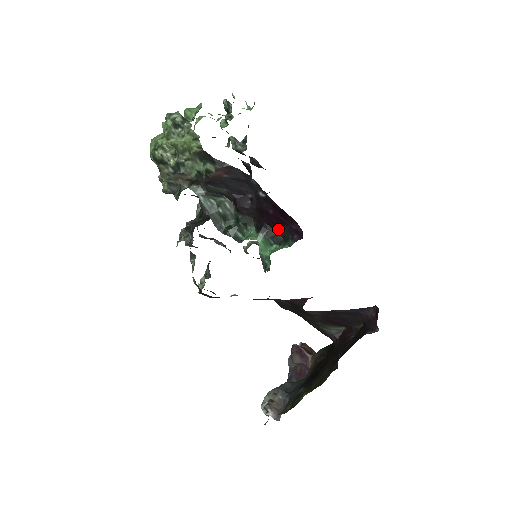
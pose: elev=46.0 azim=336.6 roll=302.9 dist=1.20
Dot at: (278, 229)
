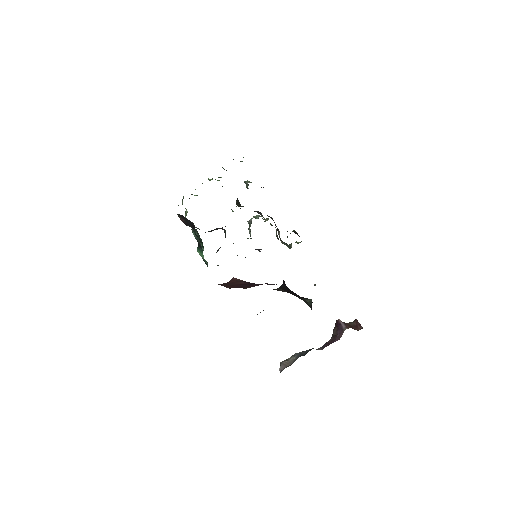
Dot at: occluded
